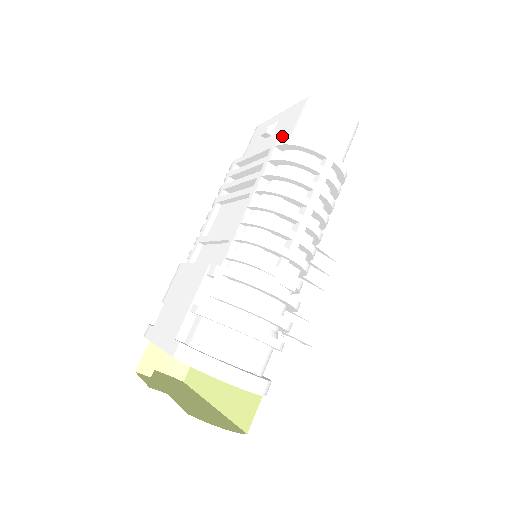
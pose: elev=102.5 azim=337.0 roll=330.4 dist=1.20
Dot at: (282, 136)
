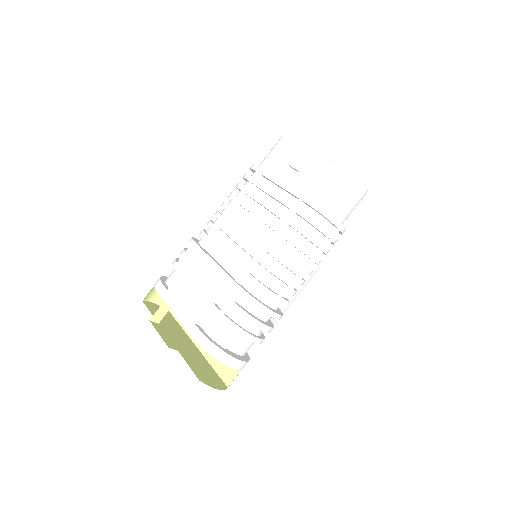
Dot at: (309, 185)
